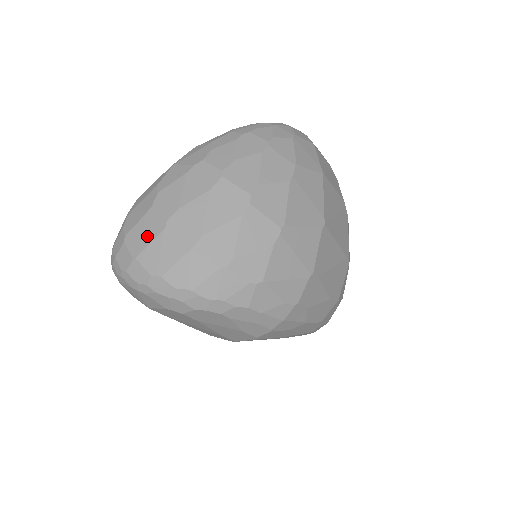
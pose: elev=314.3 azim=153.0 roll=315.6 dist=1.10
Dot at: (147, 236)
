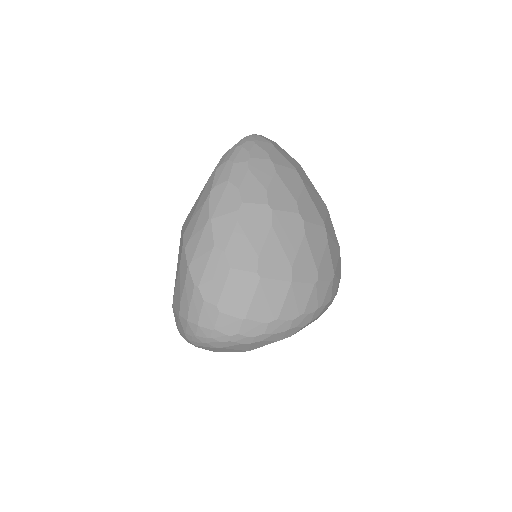
Dot at: (245, 294)
